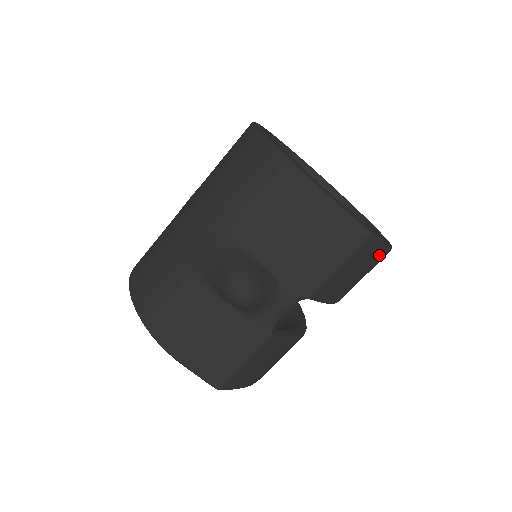
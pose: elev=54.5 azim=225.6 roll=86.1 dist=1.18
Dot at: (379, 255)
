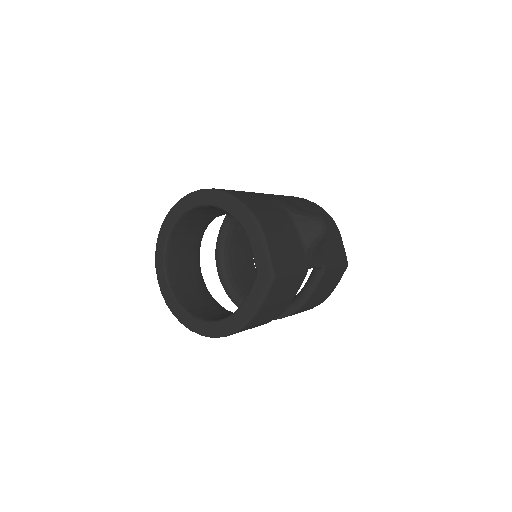
Dot at: (331, 291)
